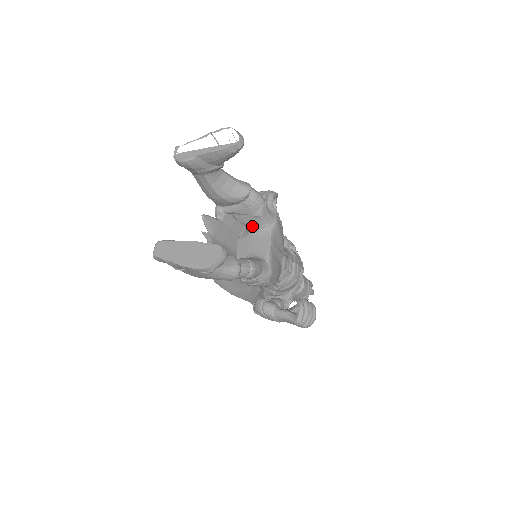
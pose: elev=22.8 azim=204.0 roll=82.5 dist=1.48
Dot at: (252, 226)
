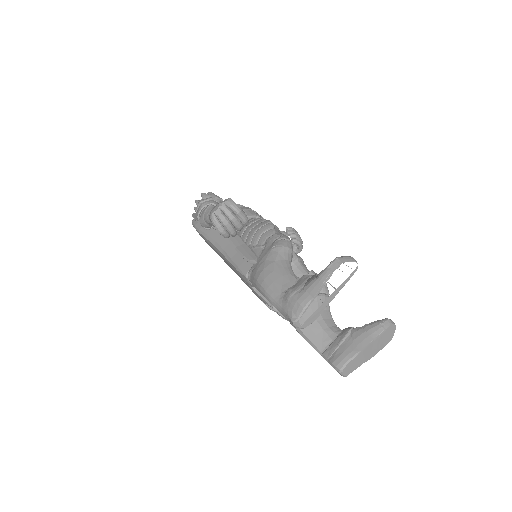
Dot at: occluded
